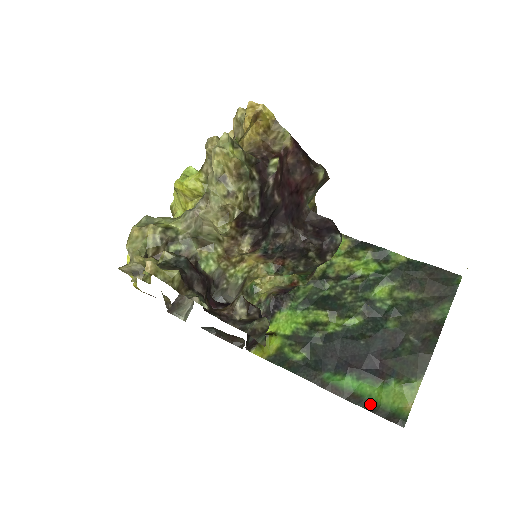
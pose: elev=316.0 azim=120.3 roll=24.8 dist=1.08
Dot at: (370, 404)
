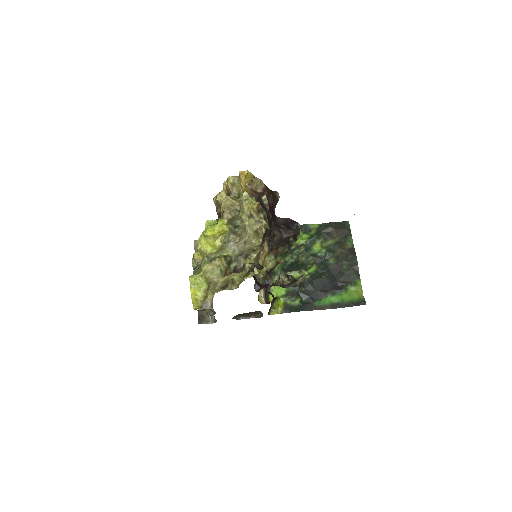
Dot at: (345, 304)
